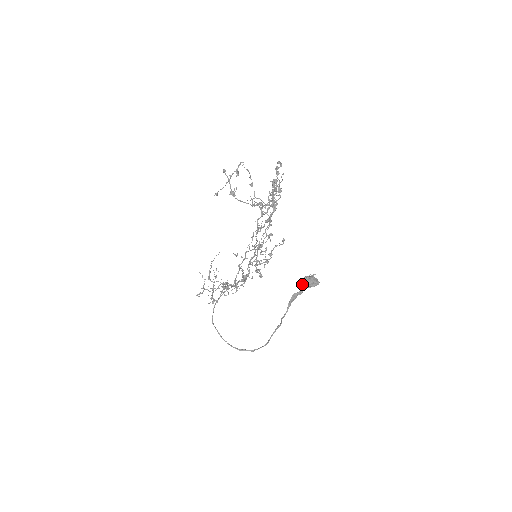
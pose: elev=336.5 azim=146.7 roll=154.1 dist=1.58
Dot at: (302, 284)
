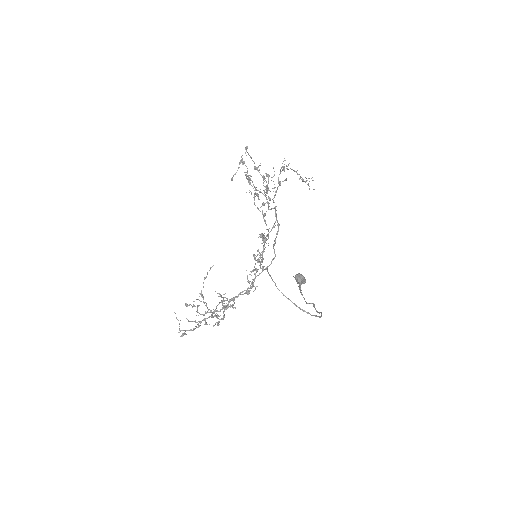
Dot at: (299, 279)
